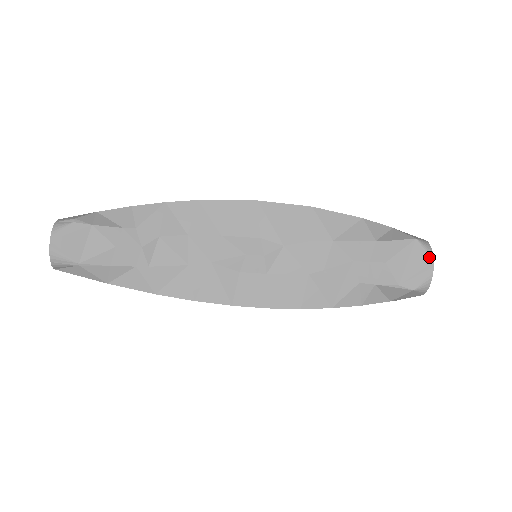
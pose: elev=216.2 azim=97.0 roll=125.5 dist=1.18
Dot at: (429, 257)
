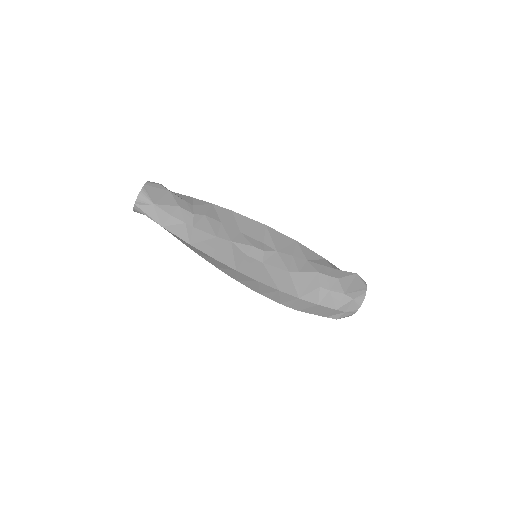
Dot at: (364, 284)
